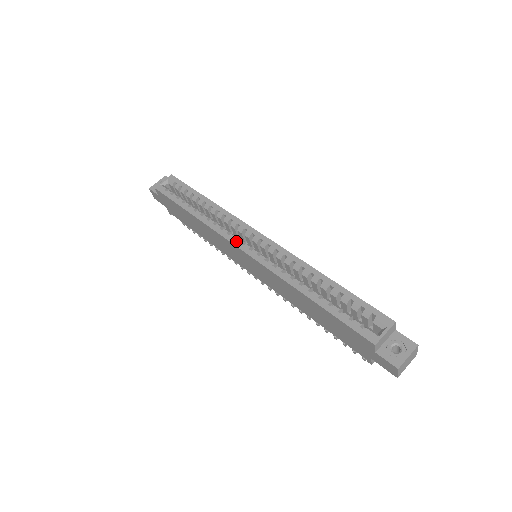
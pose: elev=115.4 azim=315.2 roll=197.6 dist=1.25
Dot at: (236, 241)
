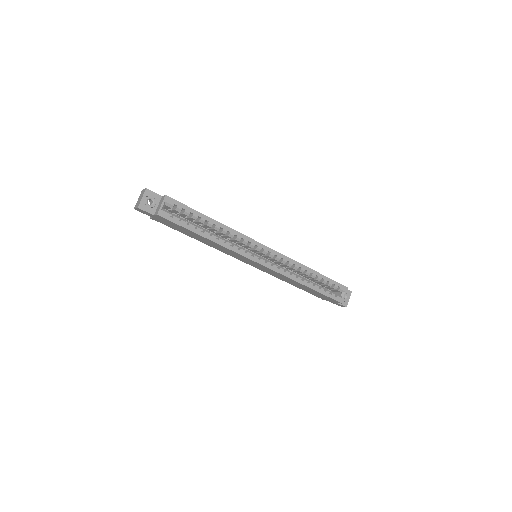
Dot at: (254, 258)
